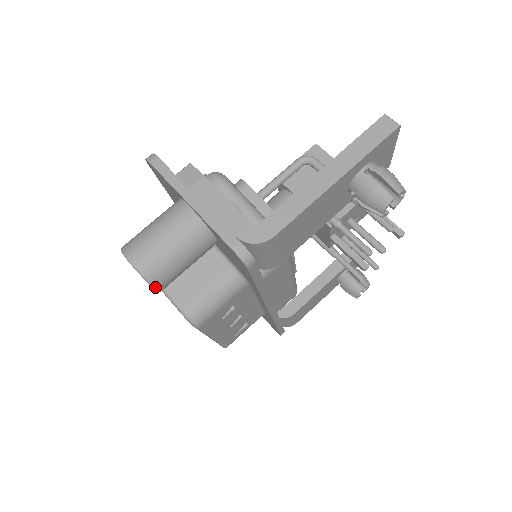
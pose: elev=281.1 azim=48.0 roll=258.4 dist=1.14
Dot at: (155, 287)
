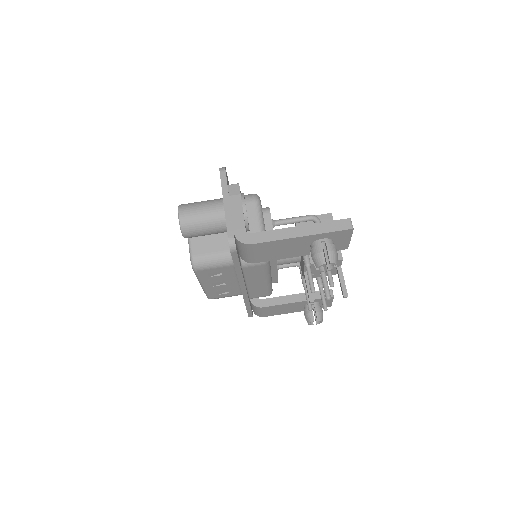
Dot at: (183, 234)
